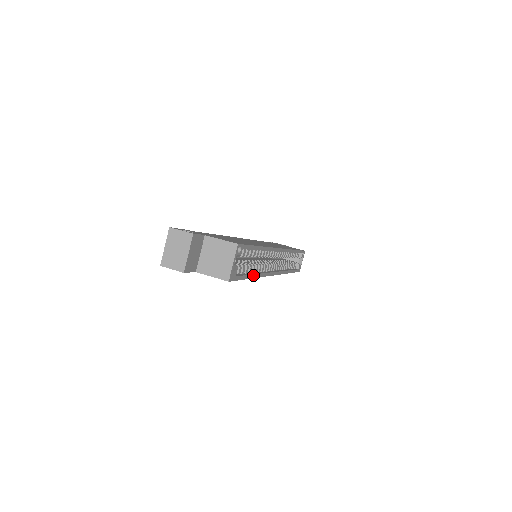
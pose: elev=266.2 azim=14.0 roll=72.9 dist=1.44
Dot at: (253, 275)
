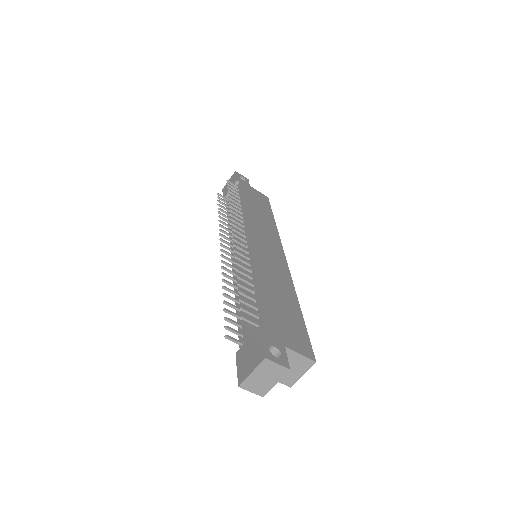
Dot at: occluded
